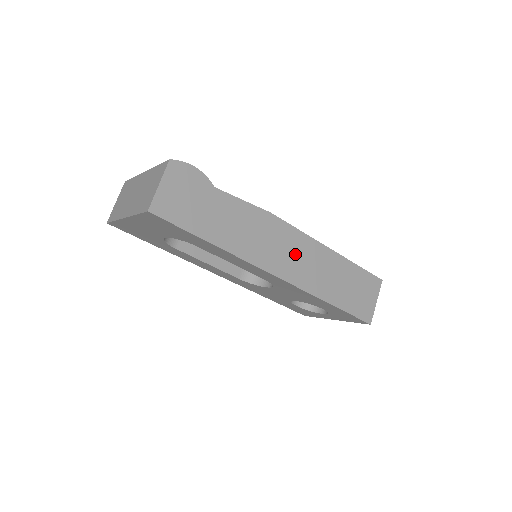
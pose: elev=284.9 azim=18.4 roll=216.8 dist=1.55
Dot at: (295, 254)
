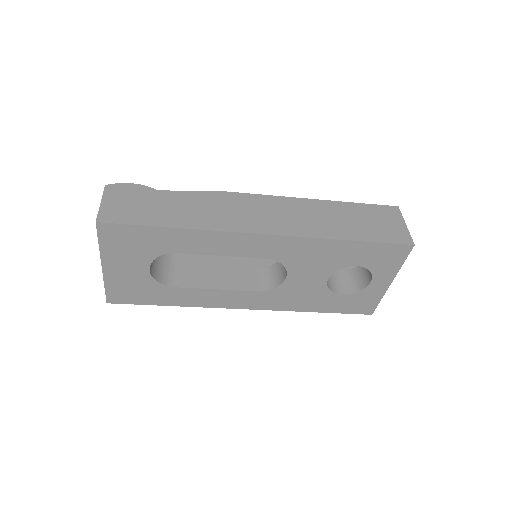
Dot at: (273, 213)
